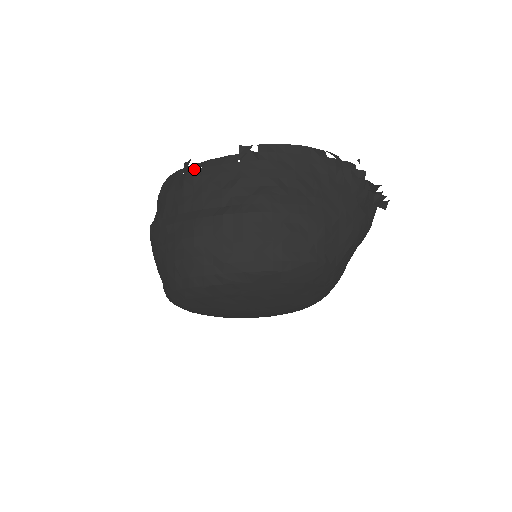
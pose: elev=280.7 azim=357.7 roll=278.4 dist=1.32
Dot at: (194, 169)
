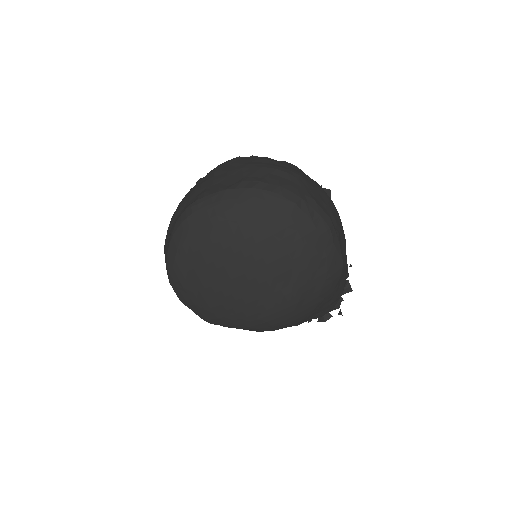
Dot at: occluded
